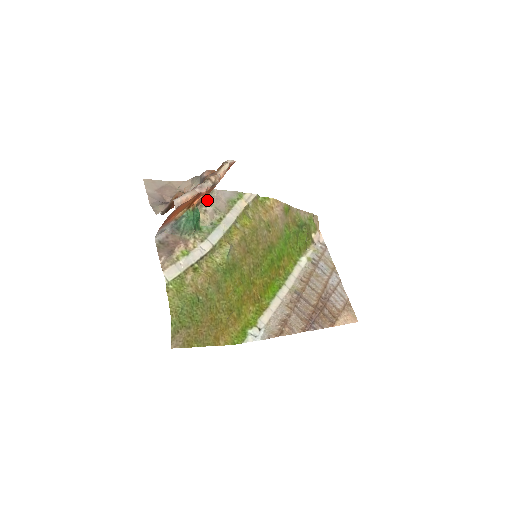
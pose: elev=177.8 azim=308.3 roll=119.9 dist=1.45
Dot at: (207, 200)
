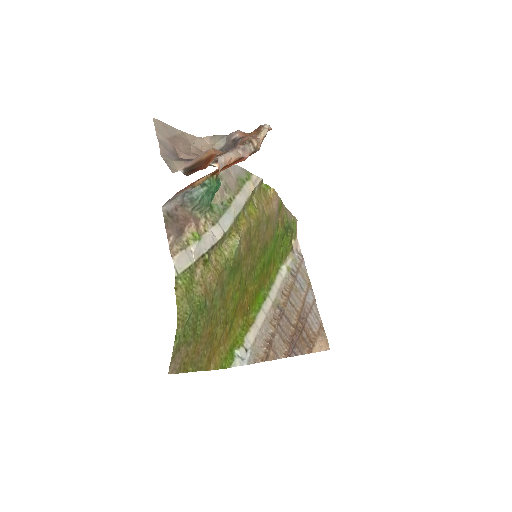
Dot at: occluded
